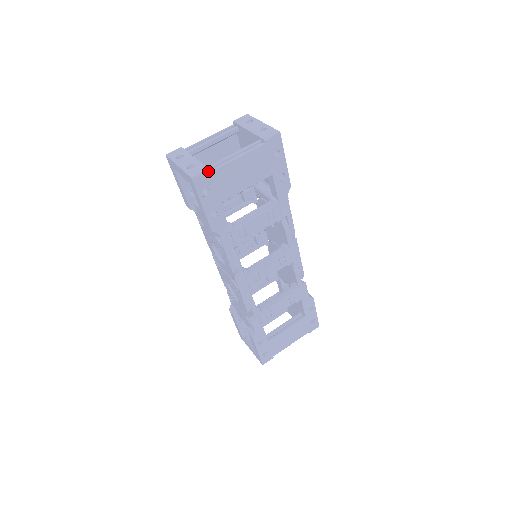
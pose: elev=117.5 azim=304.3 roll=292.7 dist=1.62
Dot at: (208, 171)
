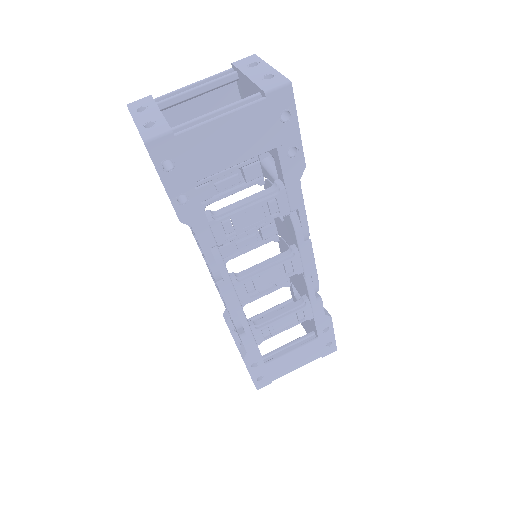
Dot at: (171, 133)
